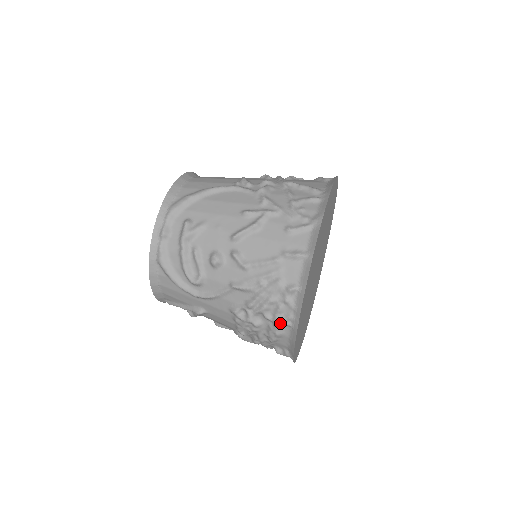
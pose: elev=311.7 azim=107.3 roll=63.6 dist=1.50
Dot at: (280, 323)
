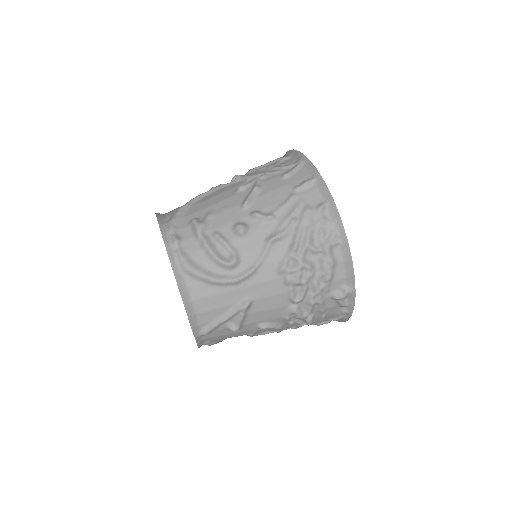
Dot at: (329, 245)
